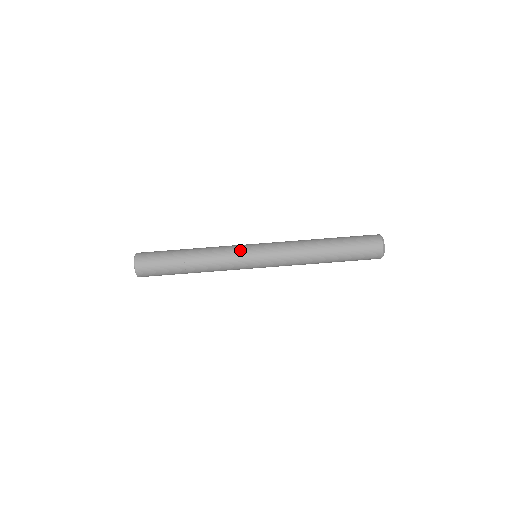
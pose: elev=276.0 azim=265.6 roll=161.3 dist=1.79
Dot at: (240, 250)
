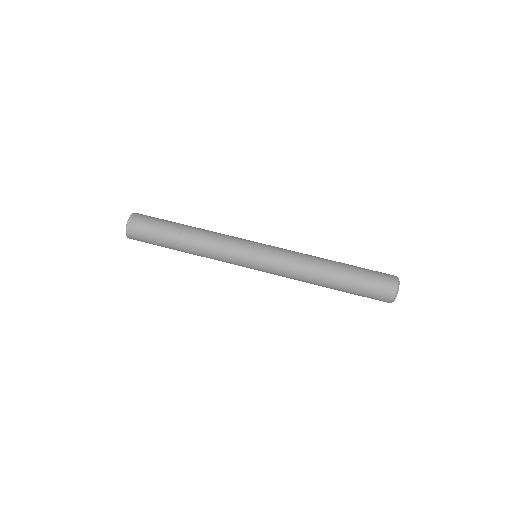
Dot at: occluded
